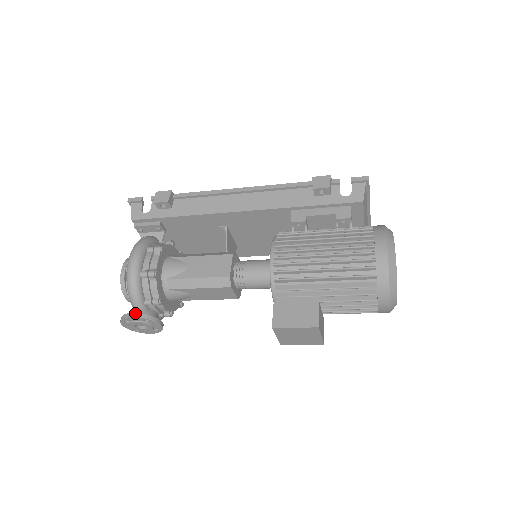
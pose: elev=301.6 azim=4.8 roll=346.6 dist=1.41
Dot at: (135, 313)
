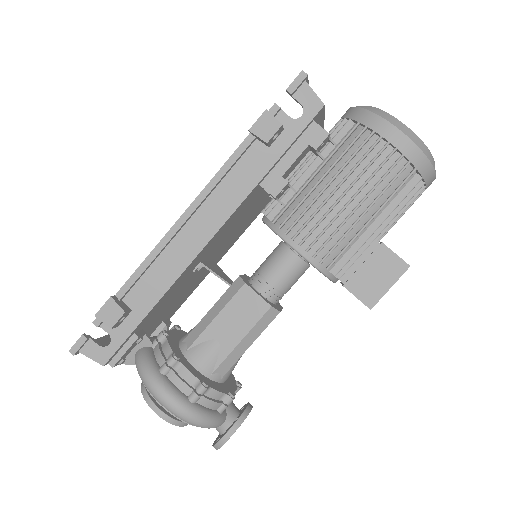
Dot at: (227, 433)
